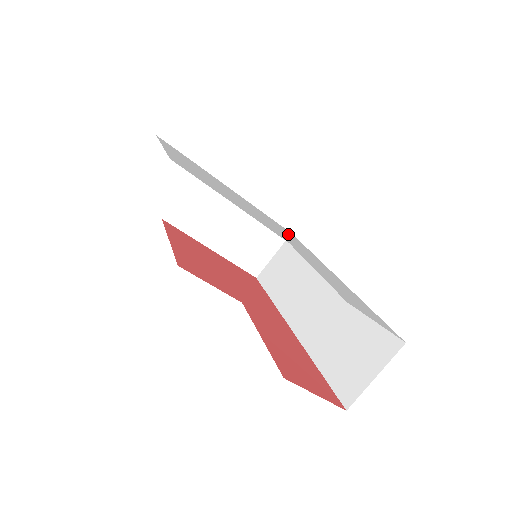
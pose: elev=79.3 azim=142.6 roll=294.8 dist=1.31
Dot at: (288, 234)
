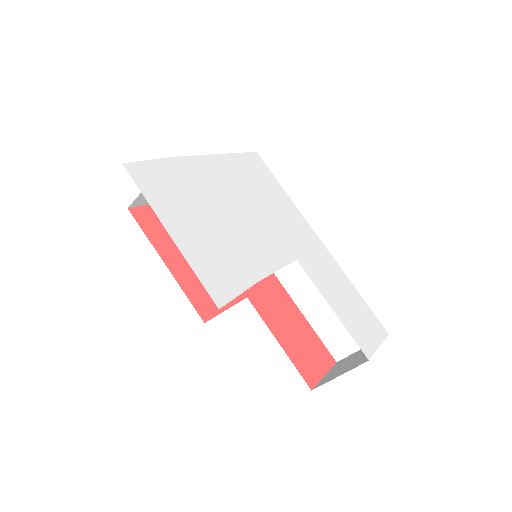
Dot at: (267, 187)
